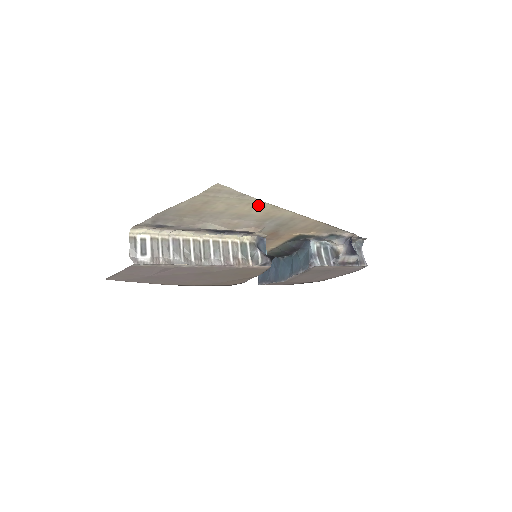
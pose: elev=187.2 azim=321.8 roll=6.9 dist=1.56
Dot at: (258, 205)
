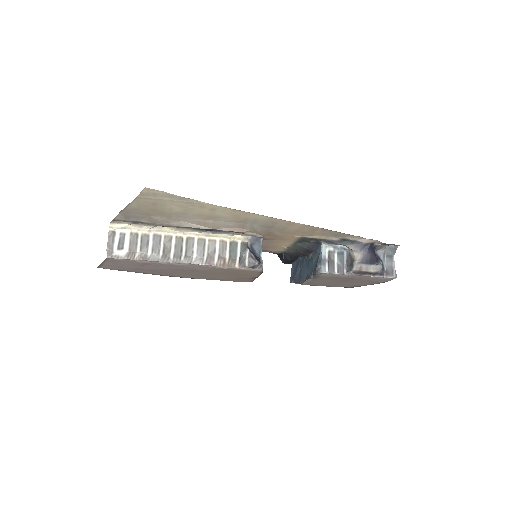
Dot at: (215, 208)
